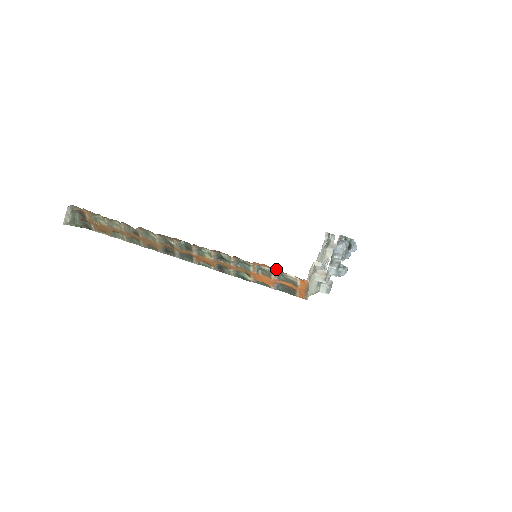
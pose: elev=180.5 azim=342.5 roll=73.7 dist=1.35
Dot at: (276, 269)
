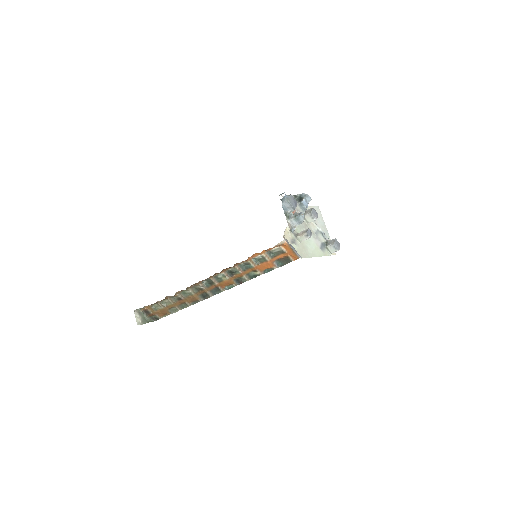
Dot at: (263, 251)
